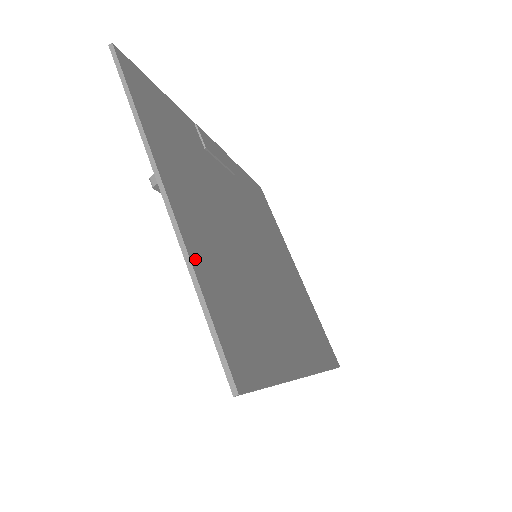
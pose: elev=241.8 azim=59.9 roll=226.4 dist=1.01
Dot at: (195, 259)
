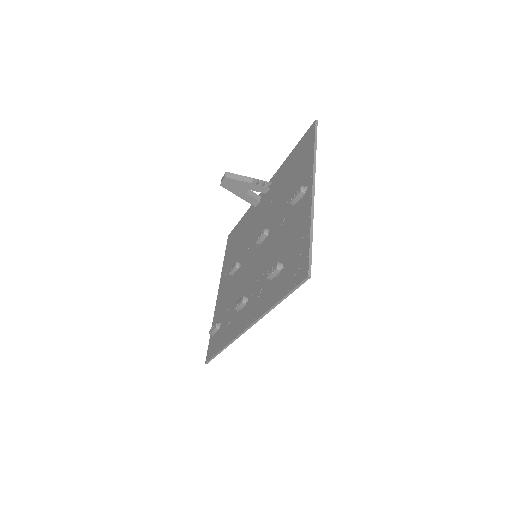
Dot at: occluded
